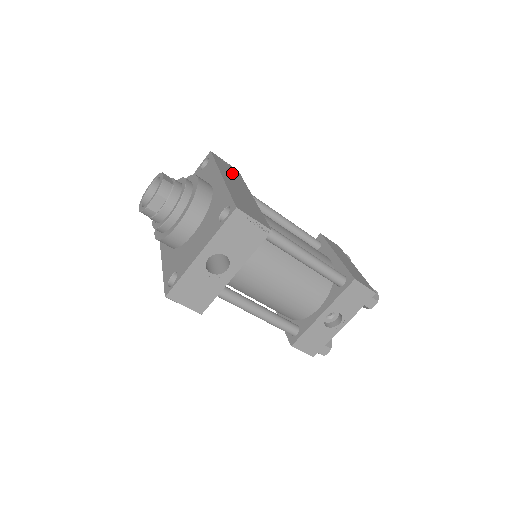
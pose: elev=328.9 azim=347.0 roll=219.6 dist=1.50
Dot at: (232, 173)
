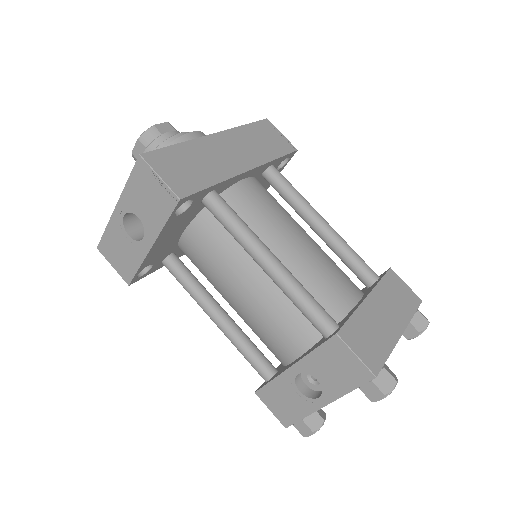
Dot at: (262, 144)
